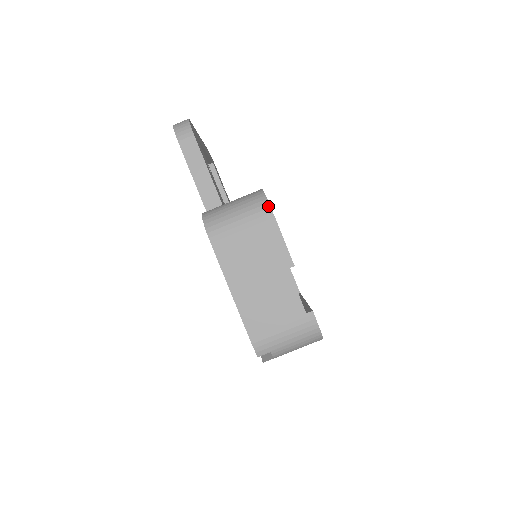
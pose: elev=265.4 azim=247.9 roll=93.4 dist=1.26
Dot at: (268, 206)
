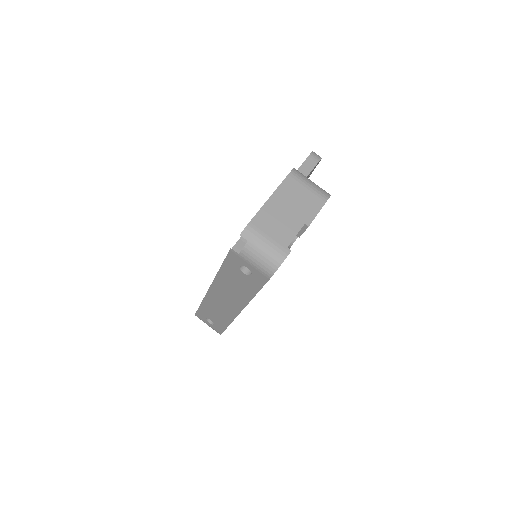
Dot at: (328, 197)
